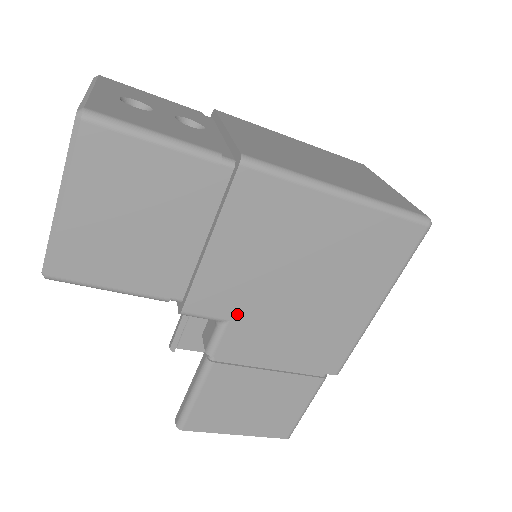
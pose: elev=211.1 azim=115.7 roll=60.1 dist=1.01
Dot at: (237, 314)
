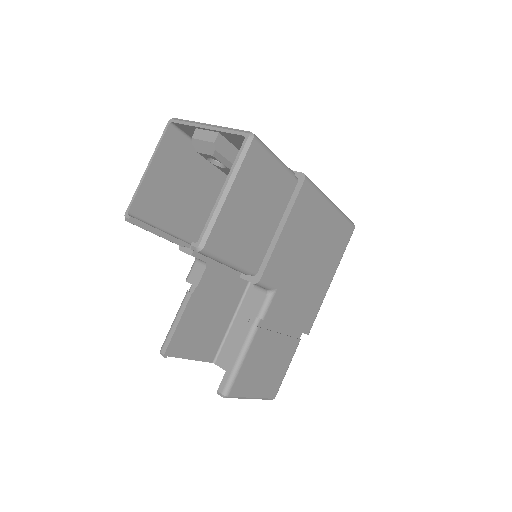
Dot at: (281, 283)
